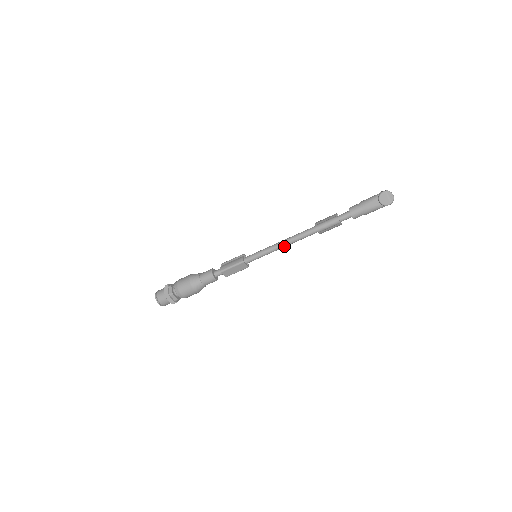
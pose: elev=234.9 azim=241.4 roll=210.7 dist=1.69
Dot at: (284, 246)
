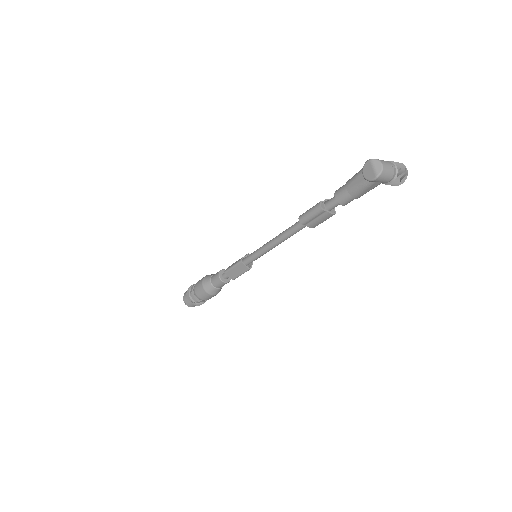
Dot at: (276, 243)
